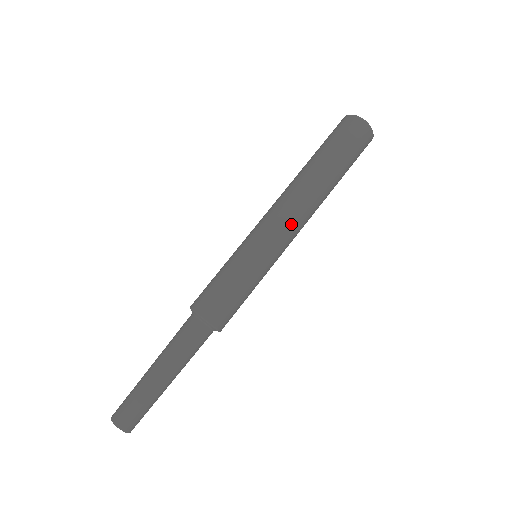
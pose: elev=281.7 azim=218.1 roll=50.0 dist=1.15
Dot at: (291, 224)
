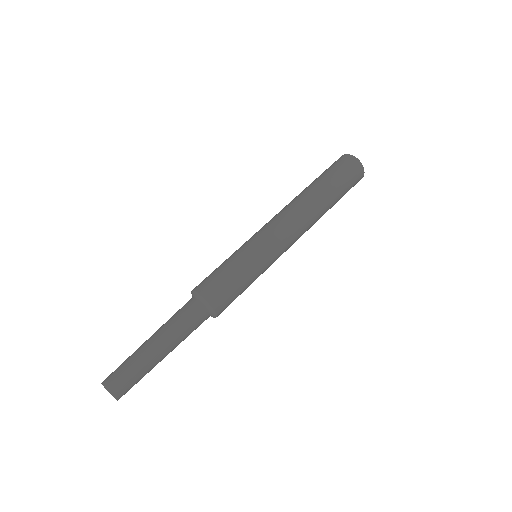
Dot at: (294, 241)
